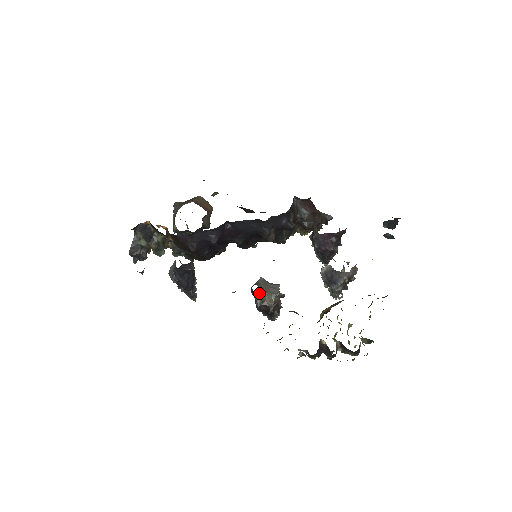
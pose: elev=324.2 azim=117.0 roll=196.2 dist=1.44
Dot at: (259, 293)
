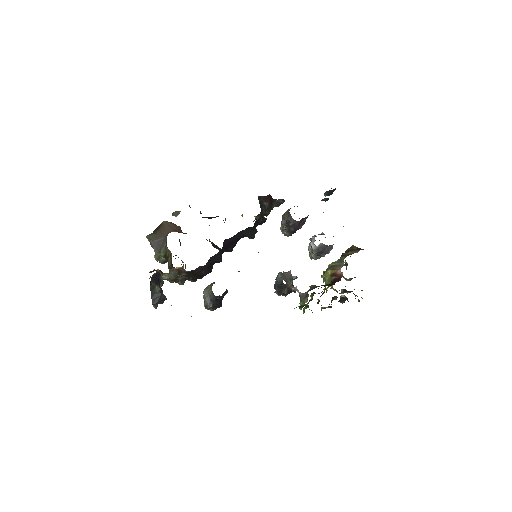
Dot at: occluded
